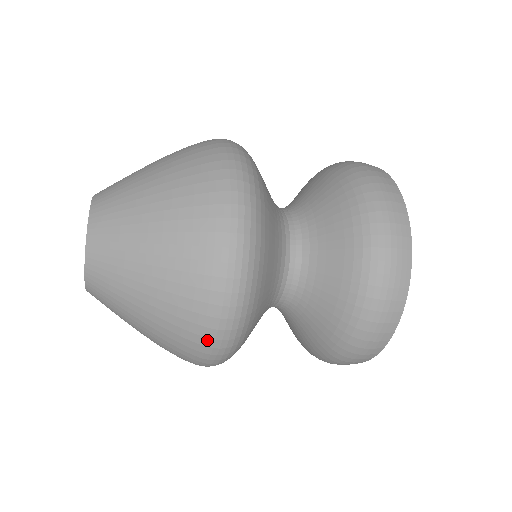
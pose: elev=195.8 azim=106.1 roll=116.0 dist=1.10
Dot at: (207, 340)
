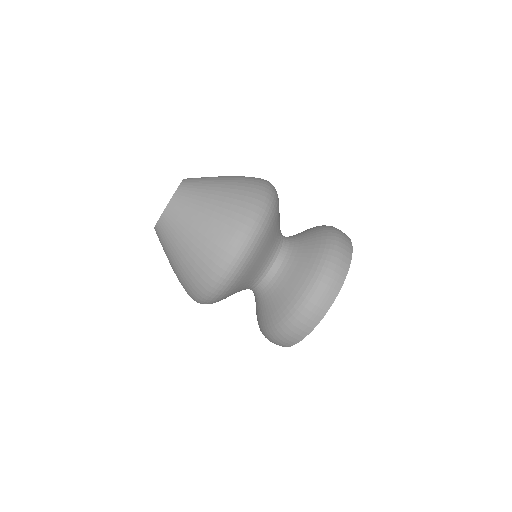
Dot at: (222, 261)
